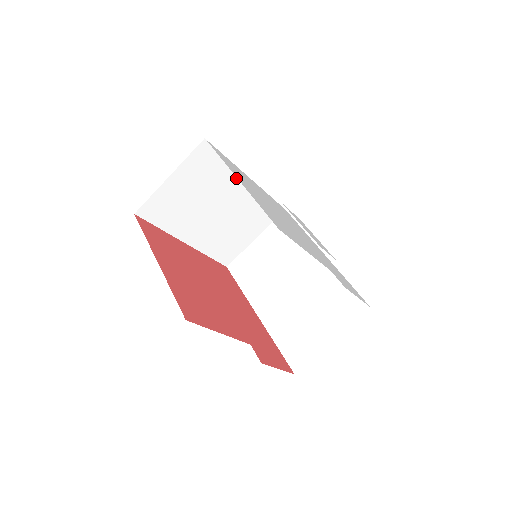
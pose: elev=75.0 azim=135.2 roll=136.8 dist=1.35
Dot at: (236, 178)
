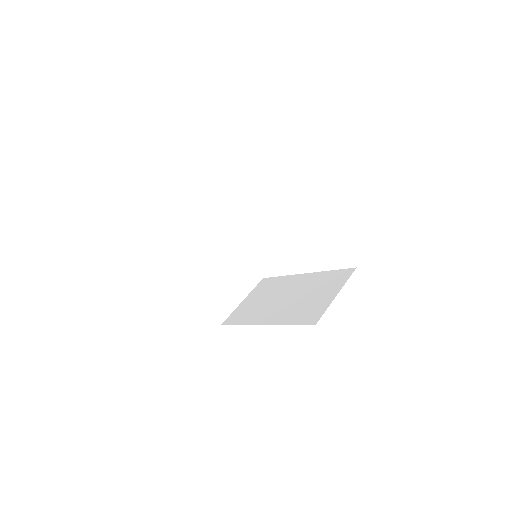
Dot at: (227, 232)
